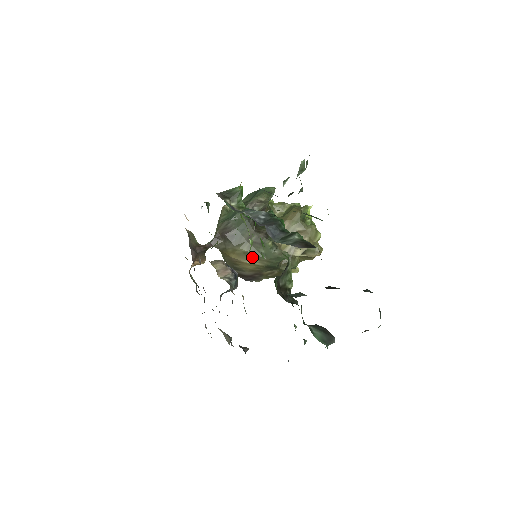
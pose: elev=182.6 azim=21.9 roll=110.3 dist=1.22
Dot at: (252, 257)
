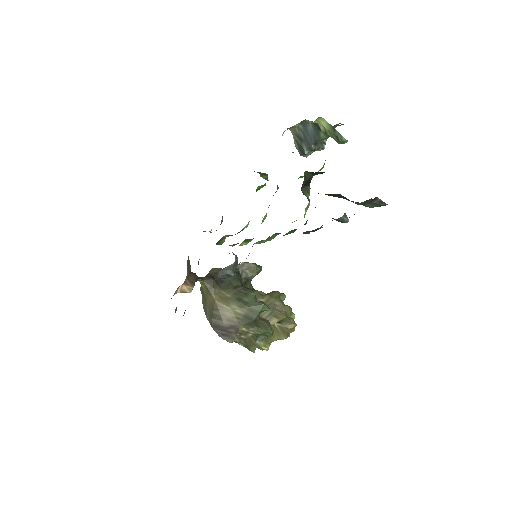
Dot at: (235, 303)
